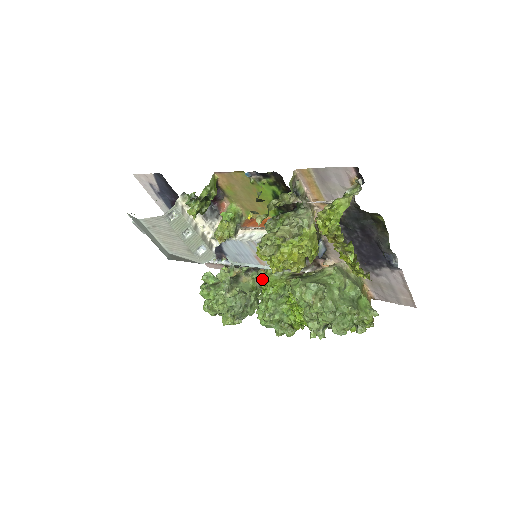
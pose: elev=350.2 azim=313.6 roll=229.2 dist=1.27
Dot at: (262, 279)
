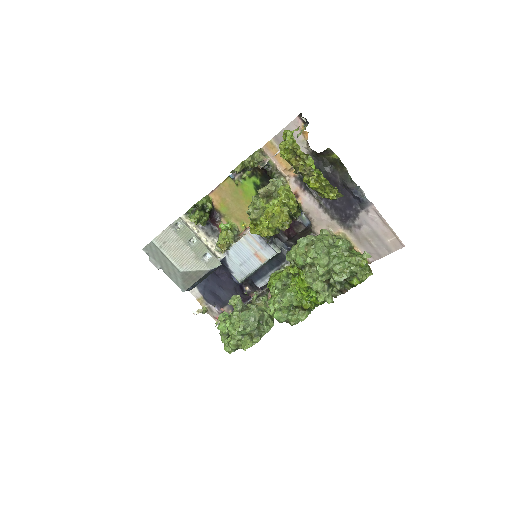
Dot at: occluded
